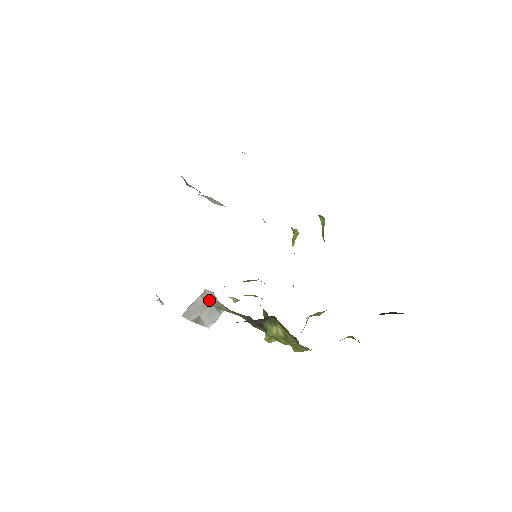
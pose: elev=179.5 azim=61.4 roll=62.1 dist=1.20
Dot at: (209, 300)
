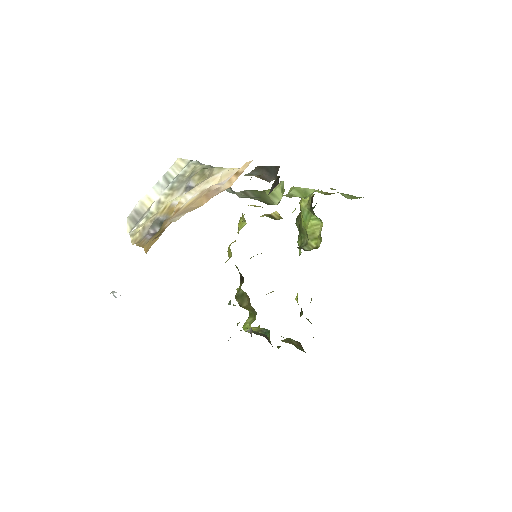
Dot at: occluded
